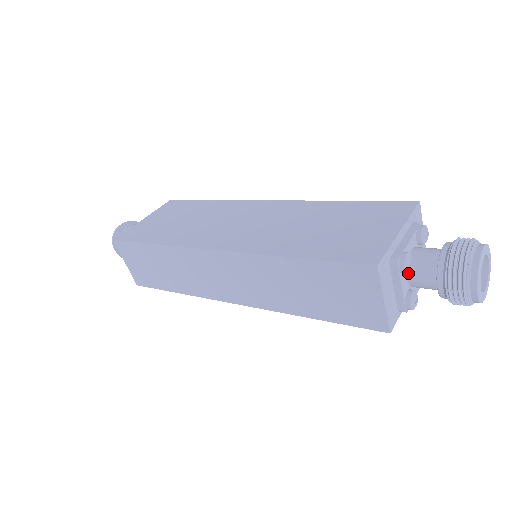
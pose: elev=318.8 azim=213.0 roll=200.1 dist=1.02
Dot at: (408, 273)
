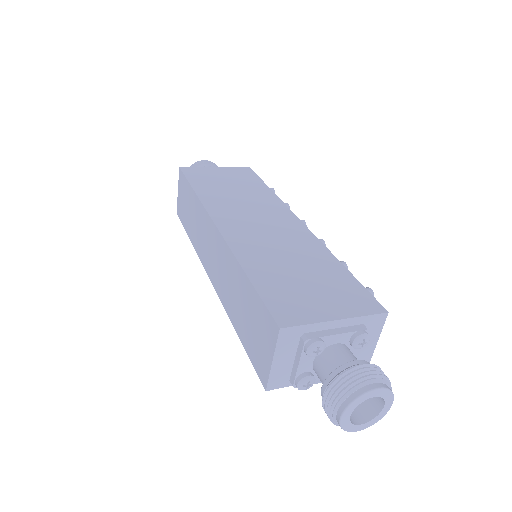
Dot at: (316, 358)
